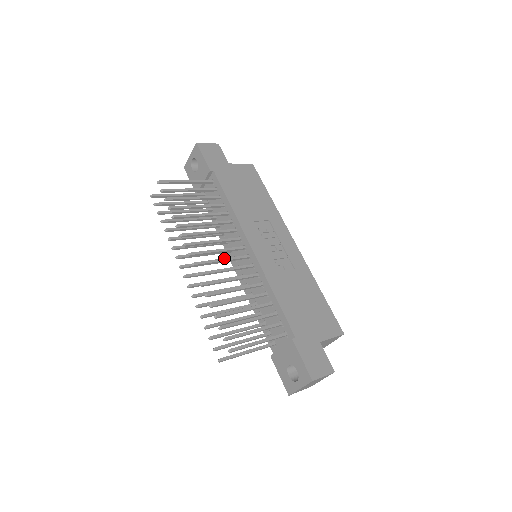
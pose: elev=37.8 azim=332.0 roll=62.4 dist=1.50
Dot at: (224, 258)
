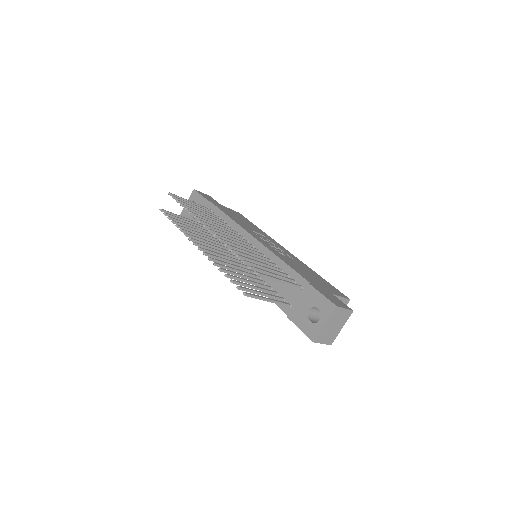
Dot at: occluded
